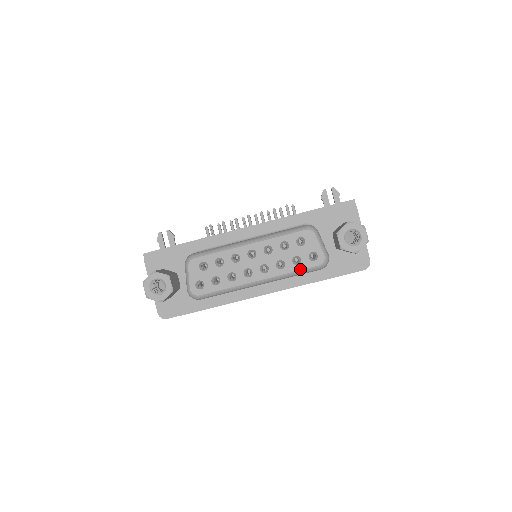
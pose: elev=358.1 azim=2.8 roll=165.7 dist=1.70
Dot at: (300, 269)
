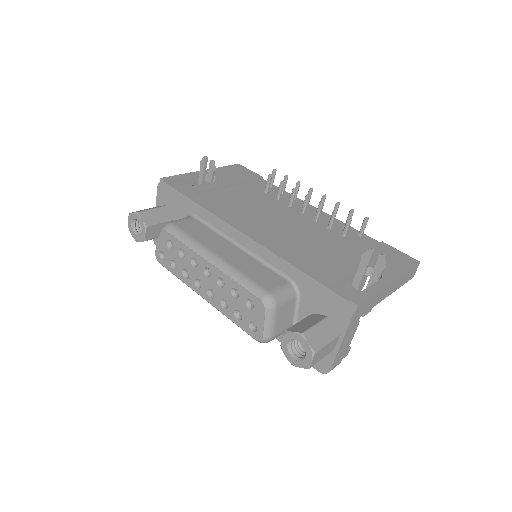
Dot at: (237, 324)
